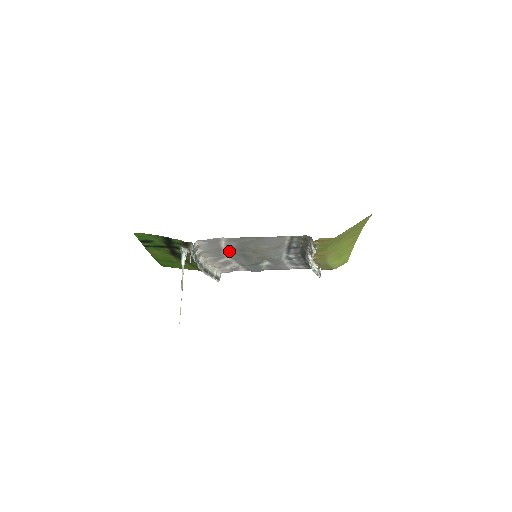
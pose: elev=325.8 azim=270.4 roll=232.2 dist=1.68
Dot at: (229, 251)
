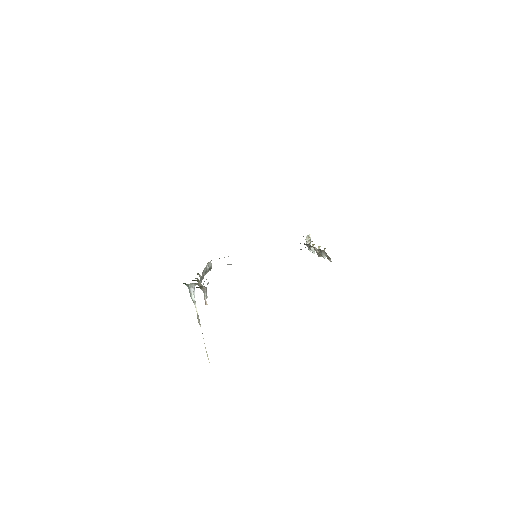
Dot at: occluded
